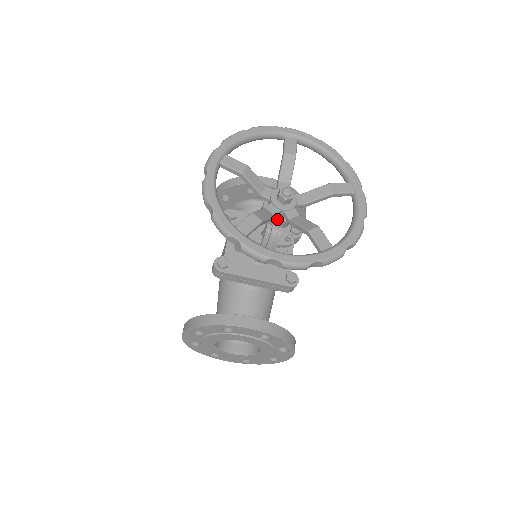
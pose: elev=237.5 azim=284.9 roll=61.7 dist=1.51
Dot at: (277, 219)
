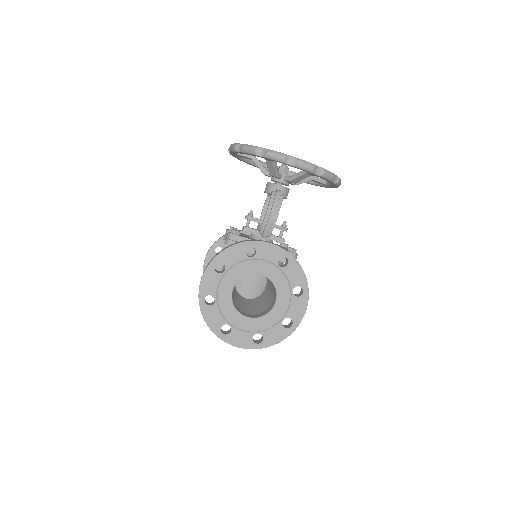
Dot at: (279, 185)
